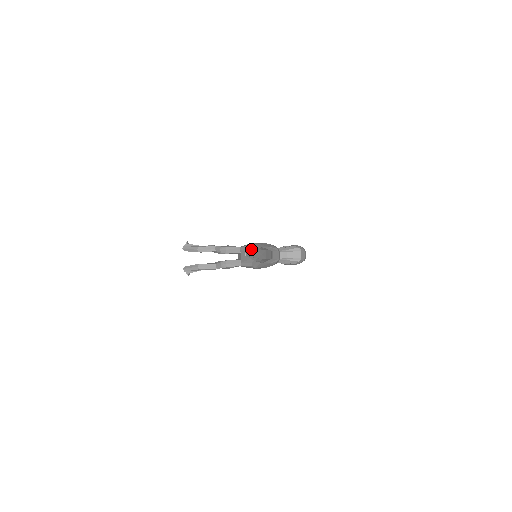
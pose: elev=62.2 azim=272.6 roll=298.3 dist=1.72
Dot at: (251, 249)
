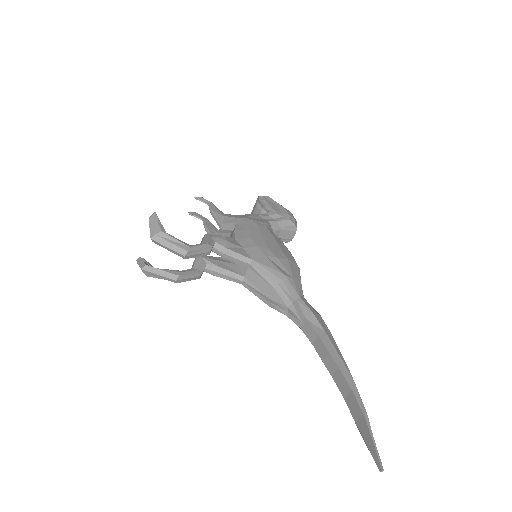
Dot at: (280, 287)
